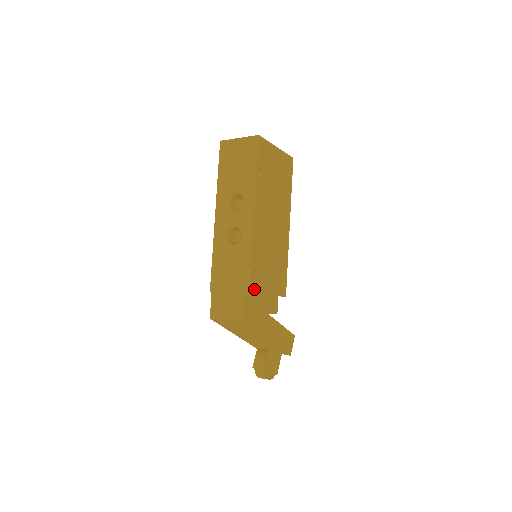
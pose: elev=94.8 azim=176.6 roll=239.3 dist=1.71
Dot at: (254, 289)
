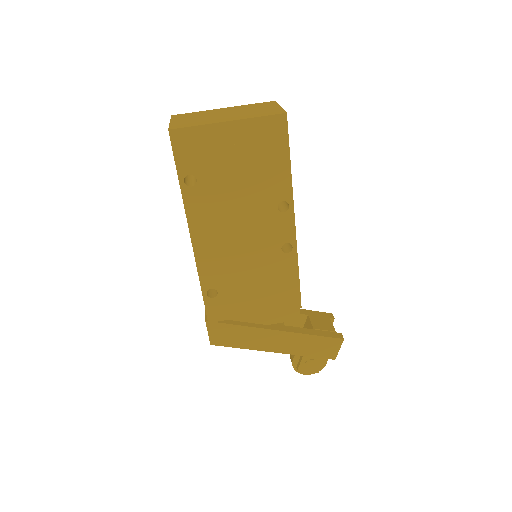
Dot at: (218, 315)
